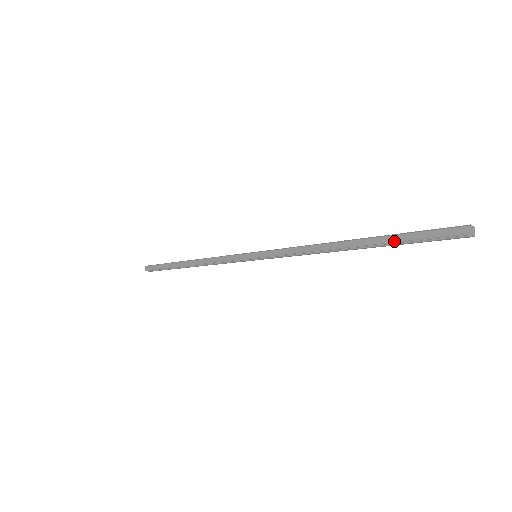
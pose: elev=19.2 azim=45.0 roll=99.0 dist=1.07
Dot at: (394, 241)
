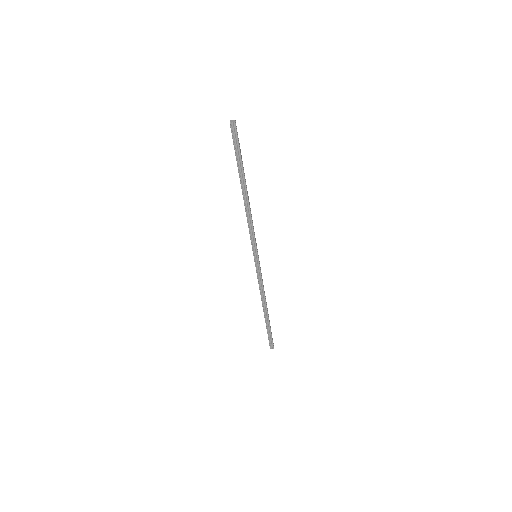
Dot at: (237, 164)
